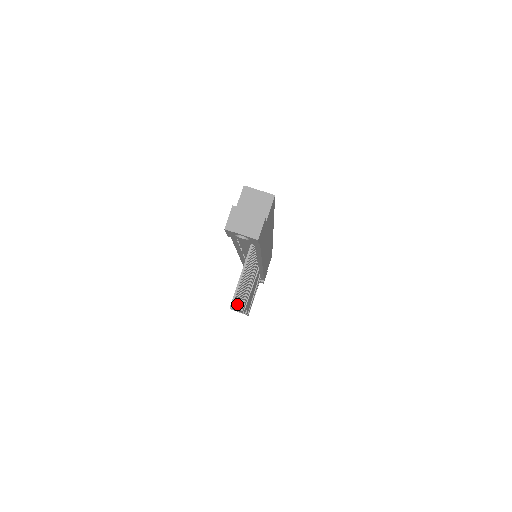
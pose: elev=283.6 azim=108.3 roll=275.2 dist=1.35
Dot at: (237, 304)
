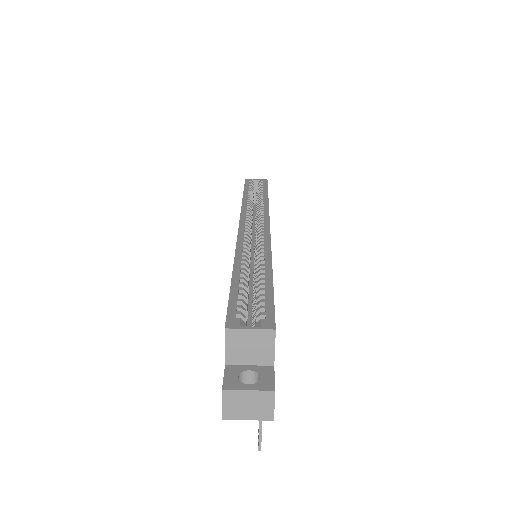
Dot at: occluded
